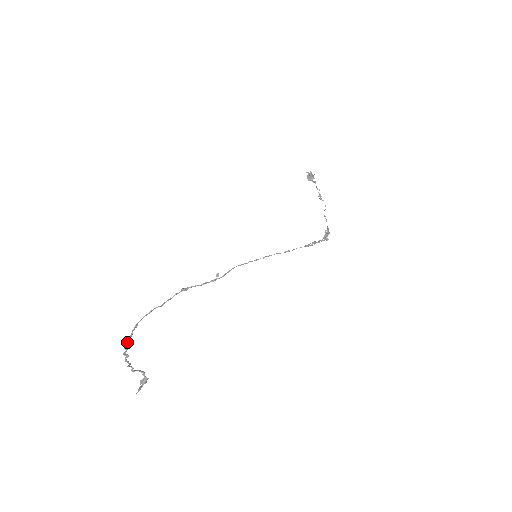
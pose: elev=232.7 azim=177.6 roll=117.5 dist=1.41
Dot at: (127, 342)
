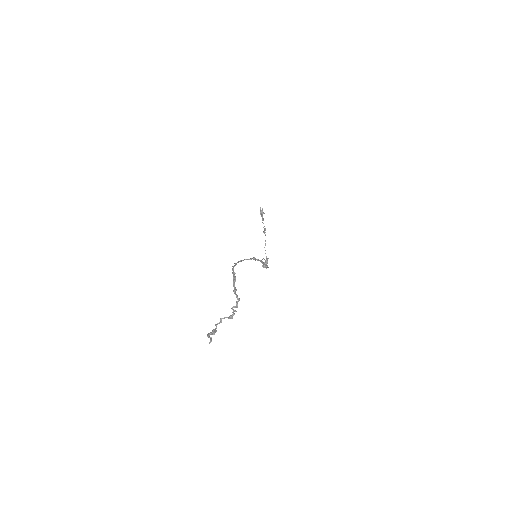
Dot at: (234, 286)
